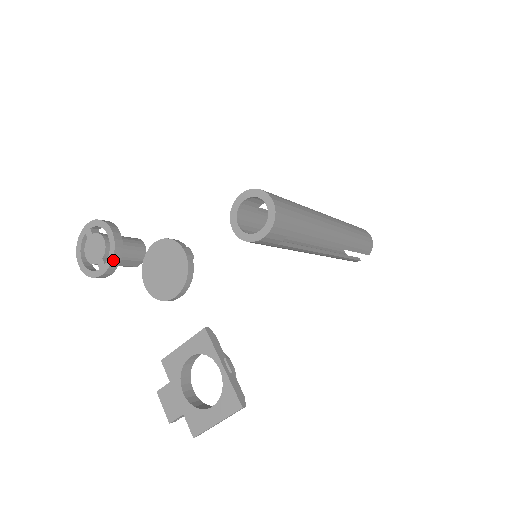
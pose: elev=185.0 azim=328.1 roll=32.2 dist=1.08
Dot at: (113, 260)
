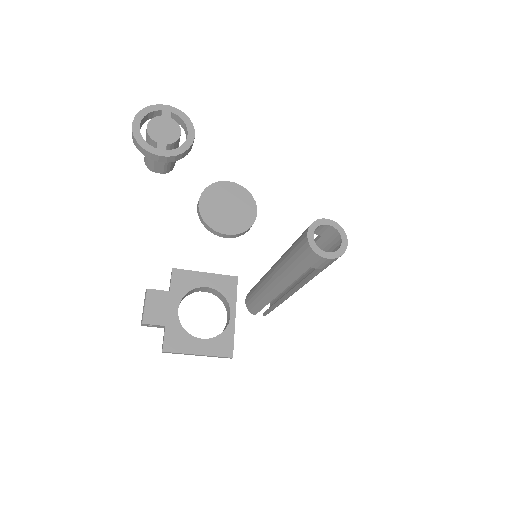
Dot at: (177, 155)
